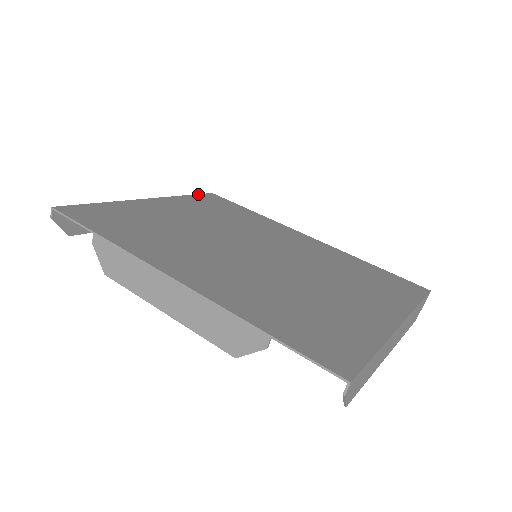
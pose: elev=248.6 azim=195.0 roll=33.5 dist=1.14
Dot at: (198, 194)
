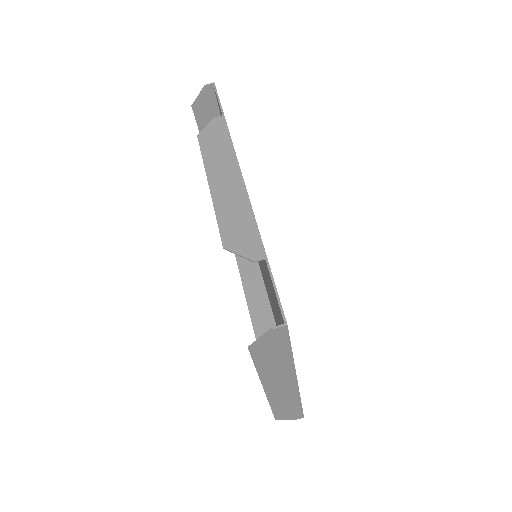
Dot at: occluded
